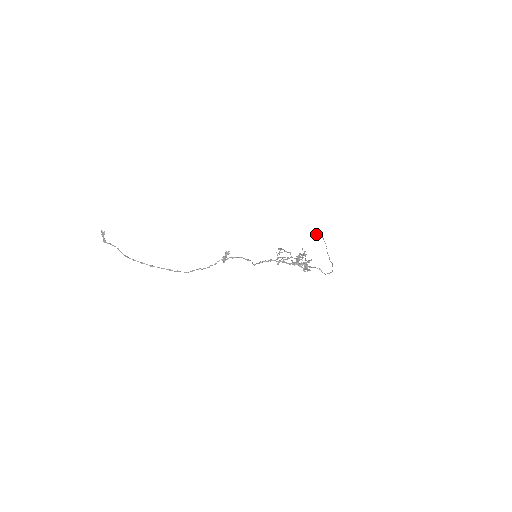
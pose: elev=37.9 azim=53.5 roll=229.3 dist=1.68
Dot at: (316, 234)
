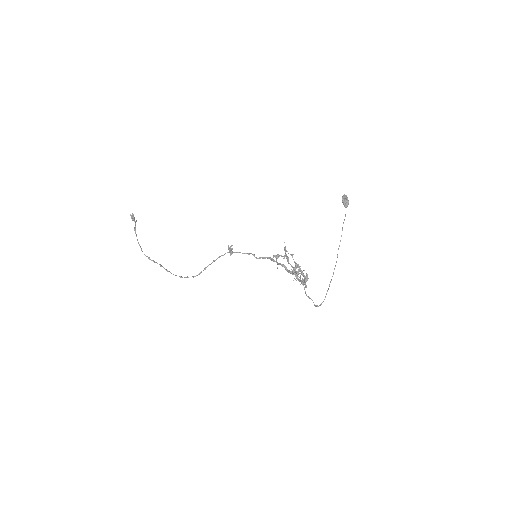
Dot at: occluded
